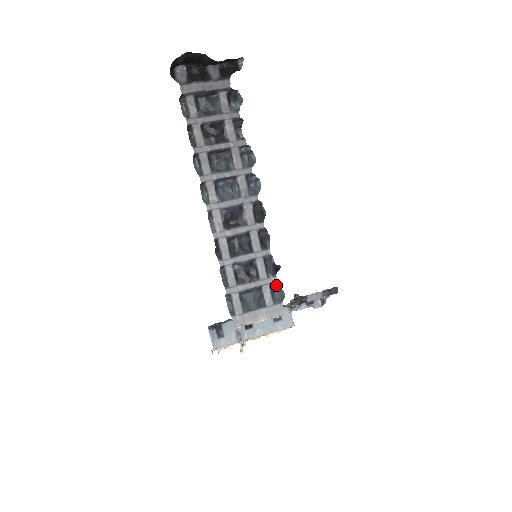
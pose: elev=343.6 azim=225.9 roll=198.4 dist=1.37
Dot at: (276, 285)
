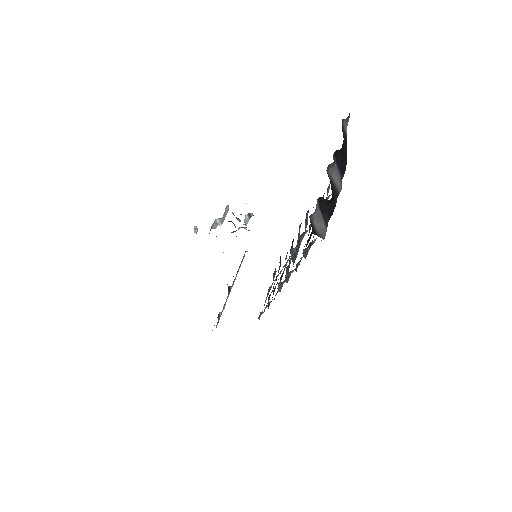
Dot at: occluded
